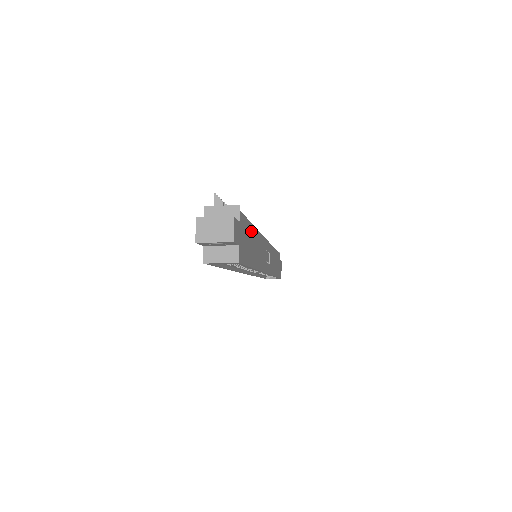
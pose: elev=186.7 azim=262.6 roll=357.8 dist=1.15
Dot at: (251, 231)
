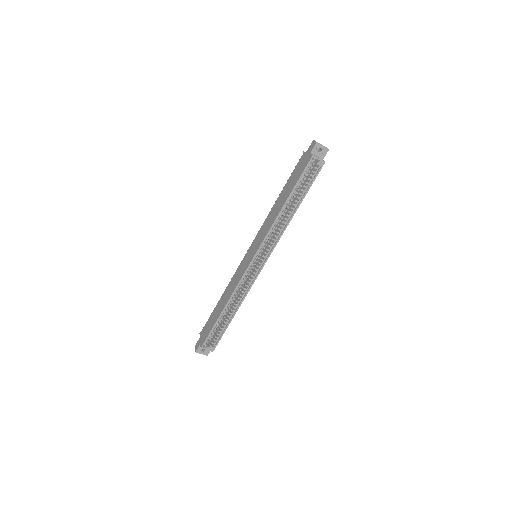
Dot at: occluded
